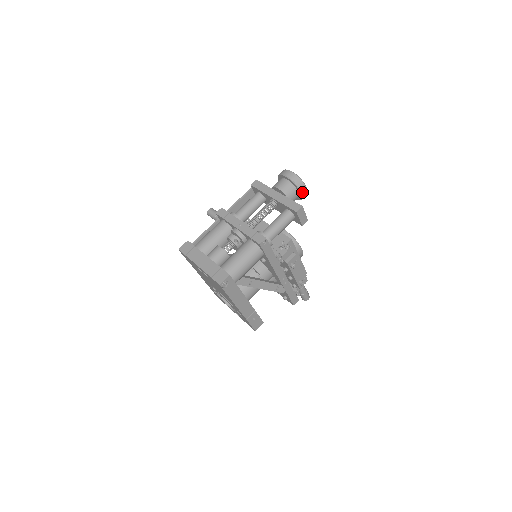
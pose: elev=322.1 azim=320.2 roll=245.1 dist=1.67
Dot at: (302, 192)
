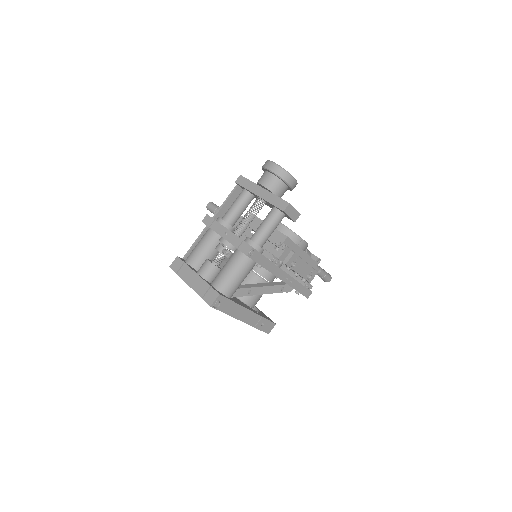
Dot at: (289, 184)
